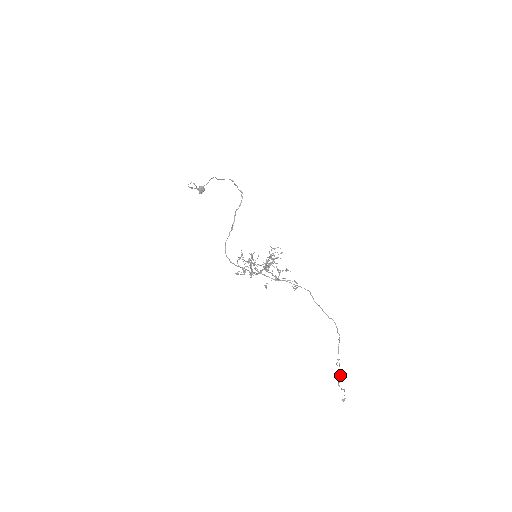
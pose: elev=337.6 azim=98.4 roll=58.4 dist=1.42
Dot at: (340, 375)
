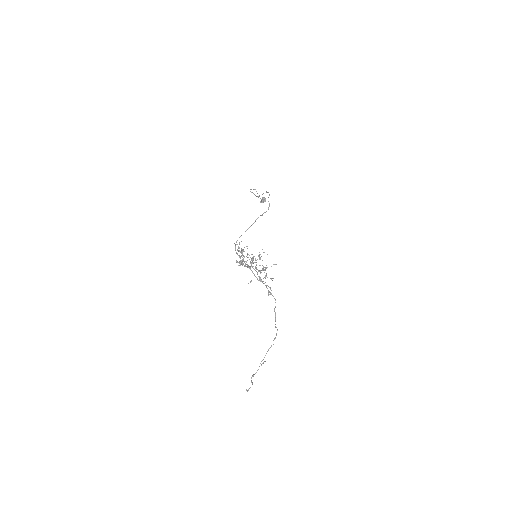
Dot at: occluded
